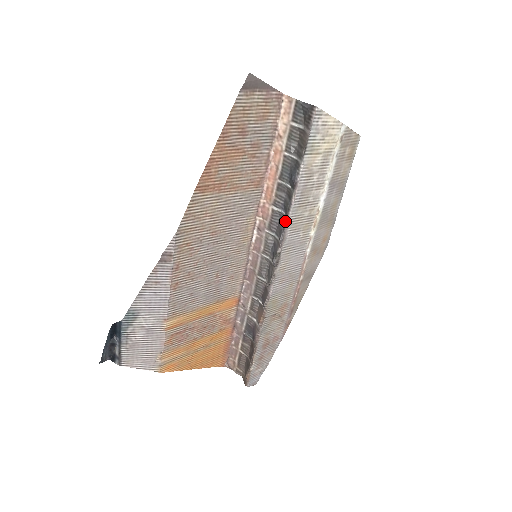
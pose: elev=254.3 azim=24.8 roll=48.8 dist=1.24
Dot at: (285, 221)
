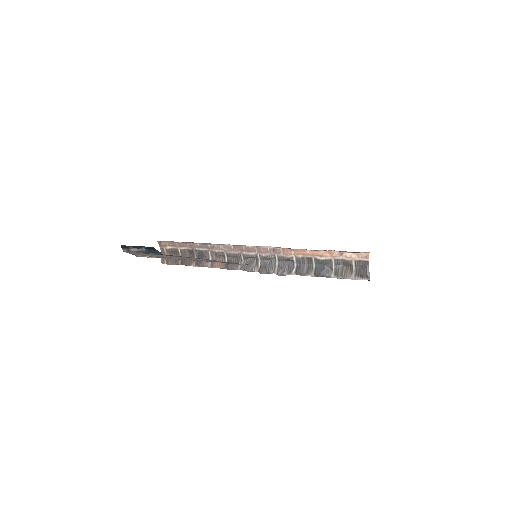
Dot at: (292, 272)
